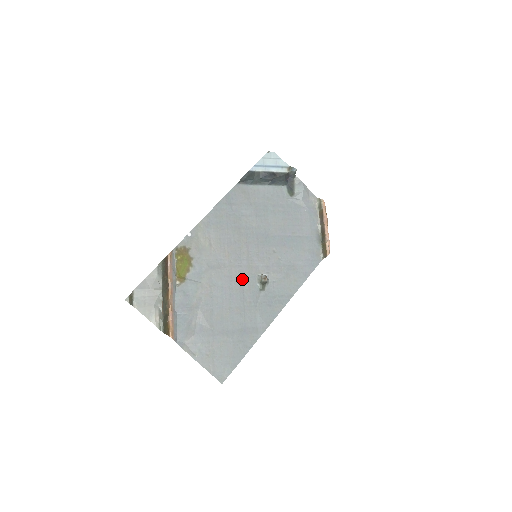
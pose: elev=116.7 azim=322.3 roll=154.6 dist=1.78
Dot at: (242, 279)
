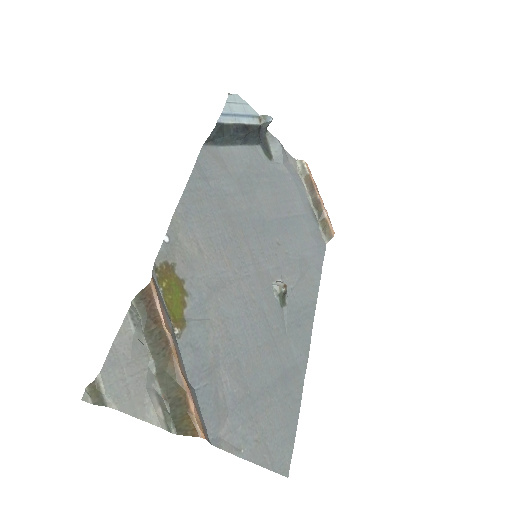
Dot at: (257, 296)
